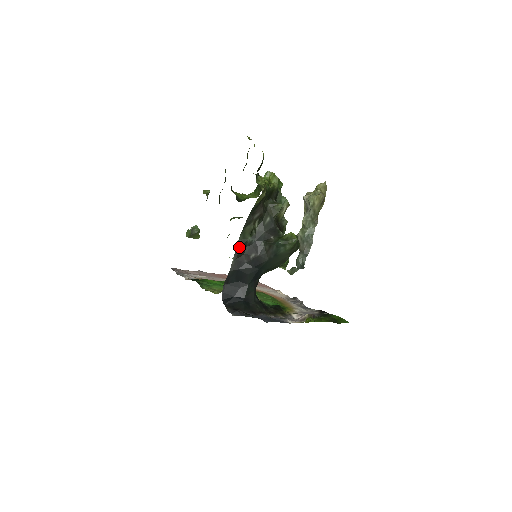
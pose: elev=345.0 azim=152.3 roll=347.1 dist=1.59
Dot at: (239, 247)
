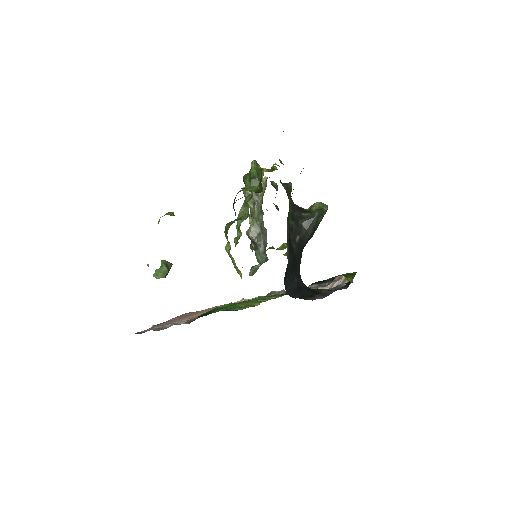
Dot at: (288, 233)
